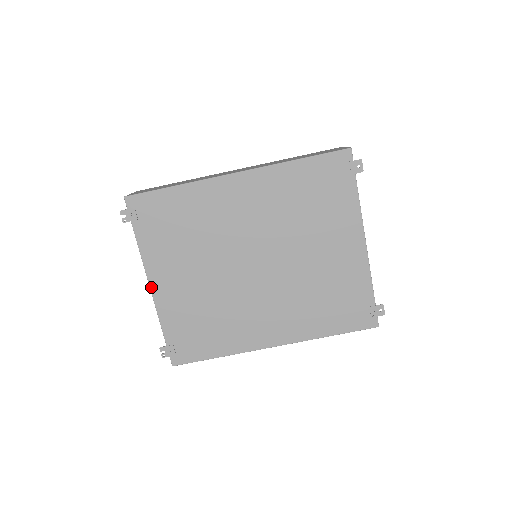
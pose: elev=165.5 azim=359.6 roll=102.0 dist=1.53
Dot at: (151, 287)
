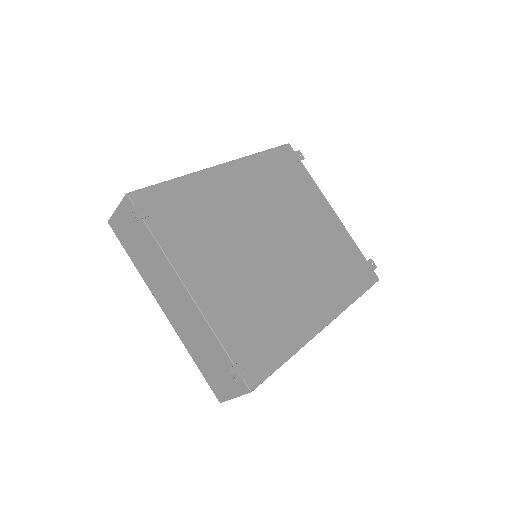
Dot at: (190, 292)
